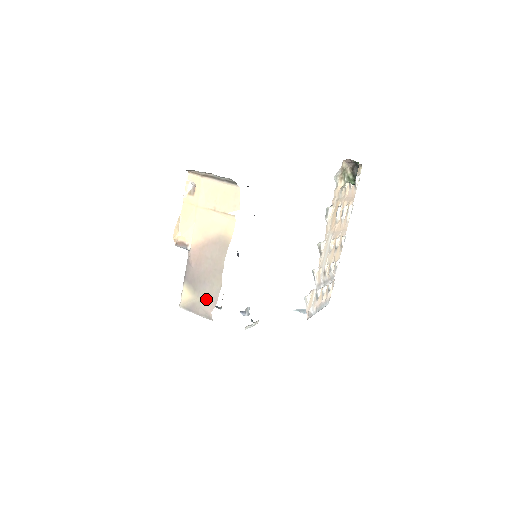
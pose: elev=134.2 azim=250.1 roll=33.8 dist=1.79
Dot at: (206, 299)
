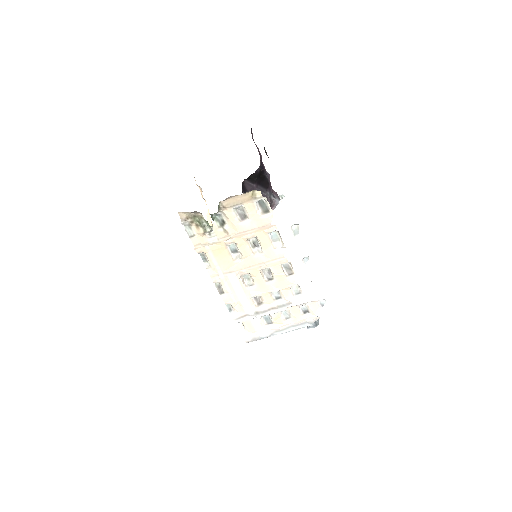
Dot at: occluded
